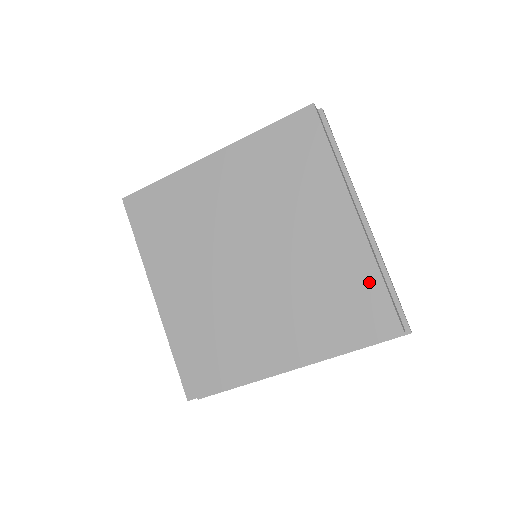
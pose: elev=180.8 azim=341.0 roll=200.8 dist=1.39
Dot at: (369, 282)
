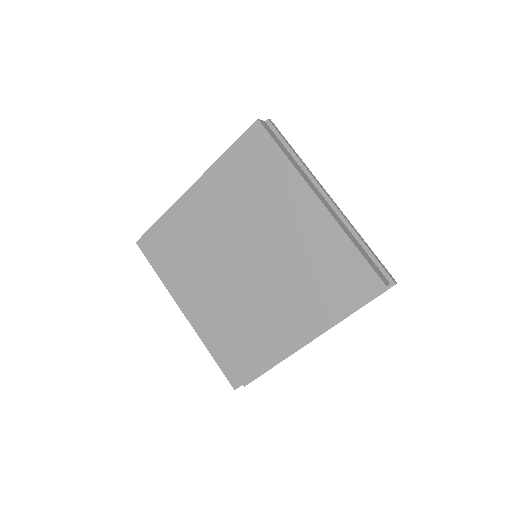
Dot at: (346, 253)
